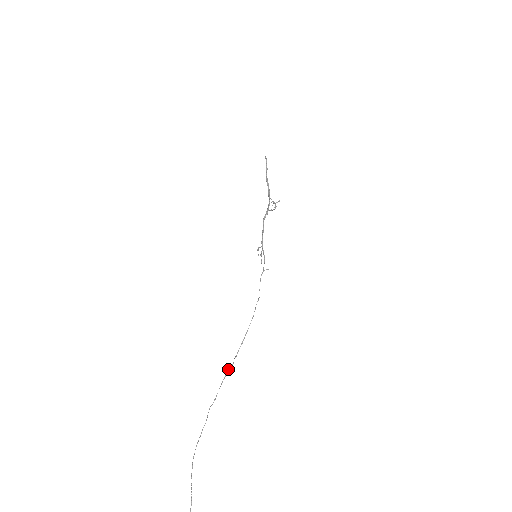
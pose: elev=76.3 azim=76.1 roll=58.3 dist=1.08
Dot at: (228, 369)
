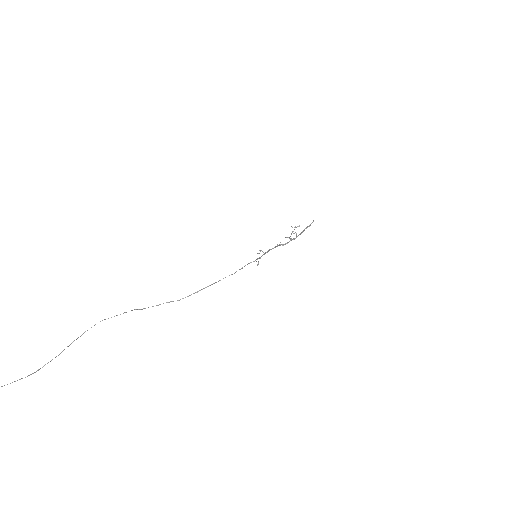
Dot at: (171, 301)
